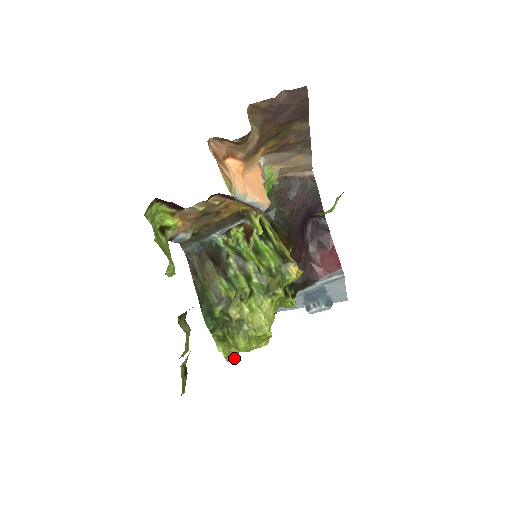
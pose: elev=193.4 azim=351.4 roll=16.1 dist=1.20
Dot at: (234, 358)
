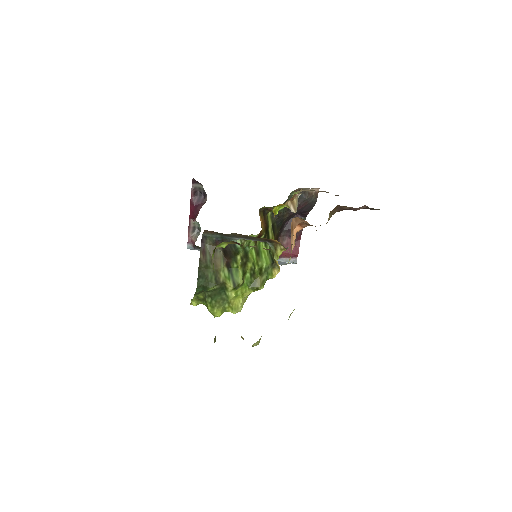
Dot at: occluded
